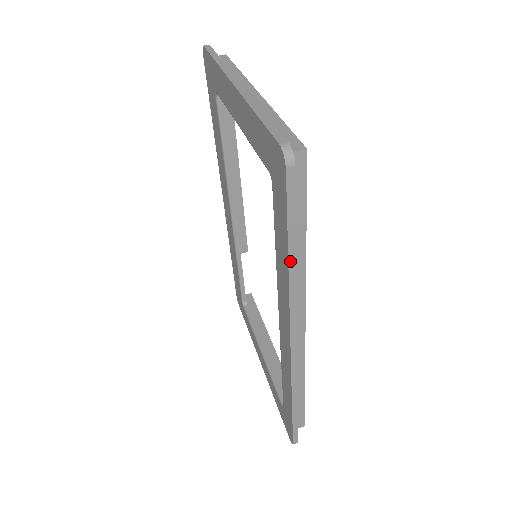
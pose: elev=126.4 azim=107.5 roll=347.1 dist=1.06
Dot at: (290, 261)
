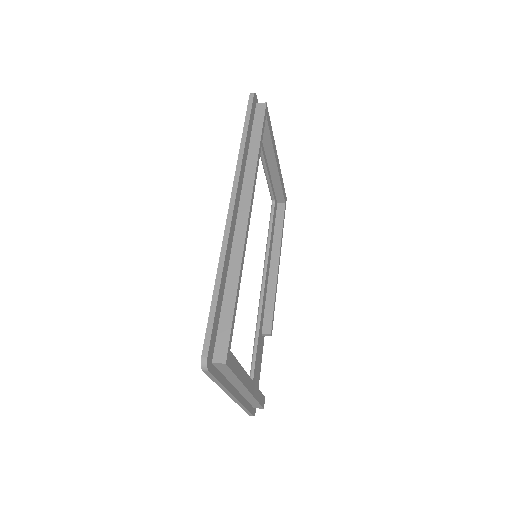
Dot at: (243, 137)
